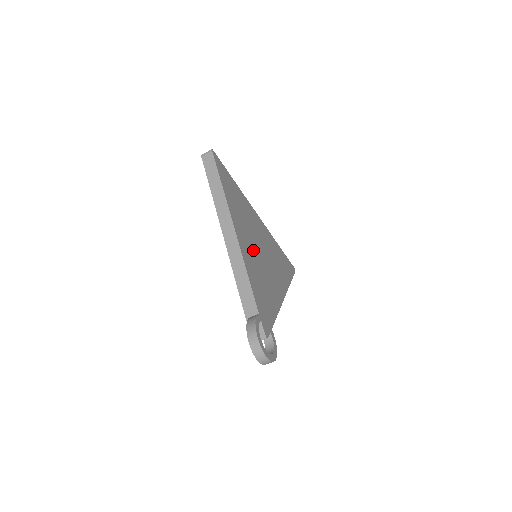
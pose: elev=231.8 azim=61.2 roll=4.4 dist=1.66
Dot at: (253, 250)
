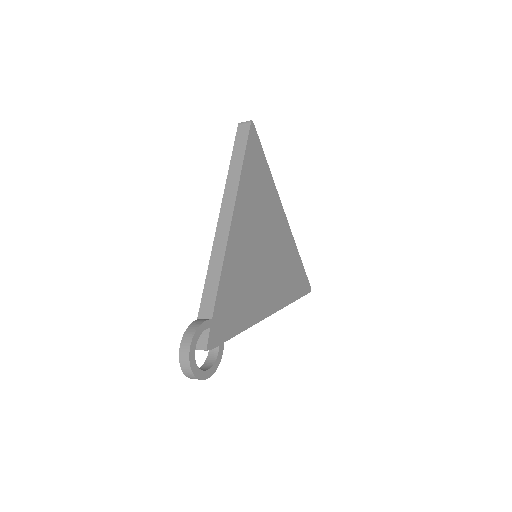
Dot at: (250, 247)
